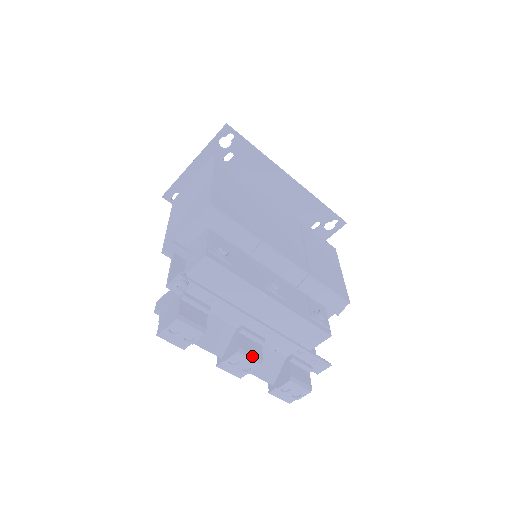
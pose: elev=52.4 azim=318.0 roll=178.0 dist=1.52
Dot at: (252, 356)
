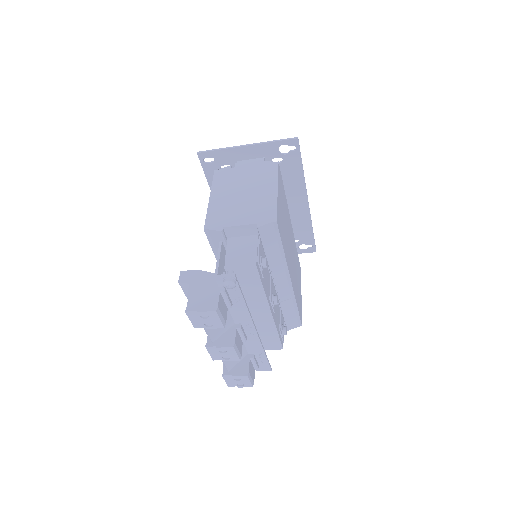
Dot at: (238, 352)
